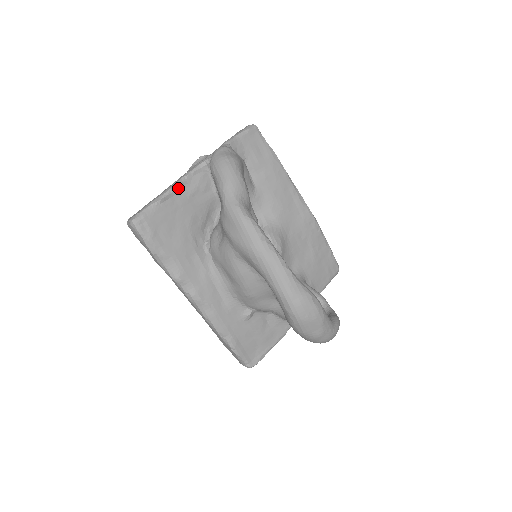
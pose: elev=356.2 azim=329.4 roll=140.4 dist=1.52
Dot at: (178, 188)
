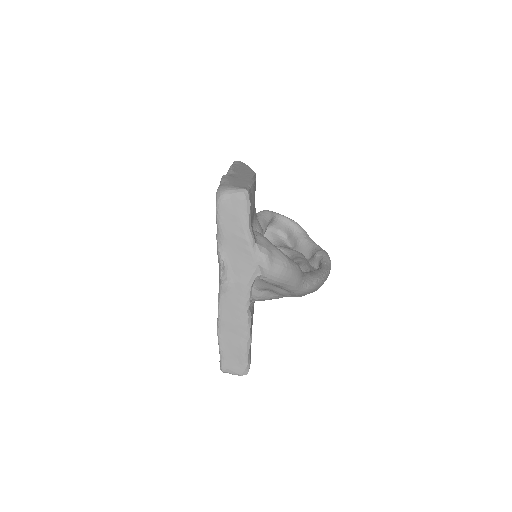
Dot at: (250, 319)
